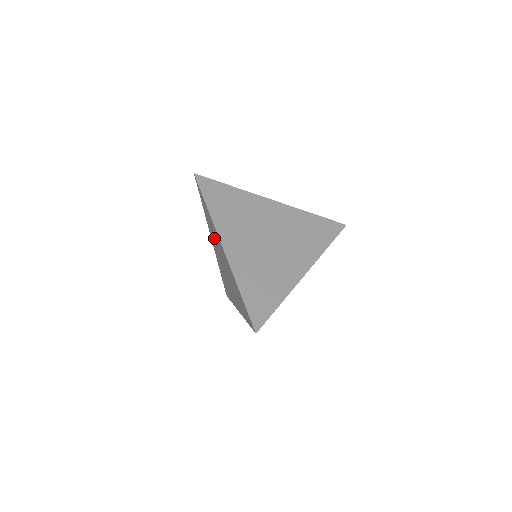
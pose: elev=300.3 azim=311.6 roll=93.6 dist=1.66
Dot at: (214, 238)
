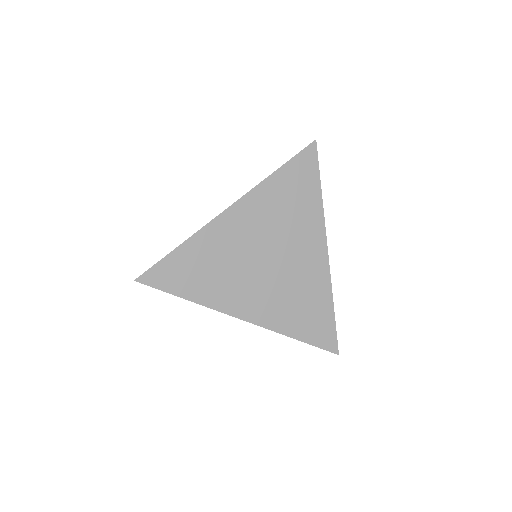
Dot at: occluded
